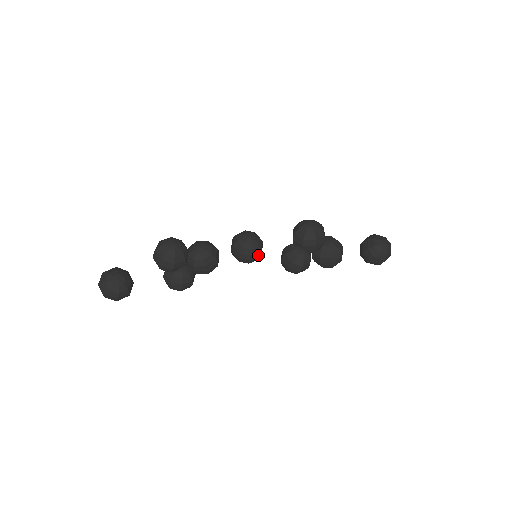
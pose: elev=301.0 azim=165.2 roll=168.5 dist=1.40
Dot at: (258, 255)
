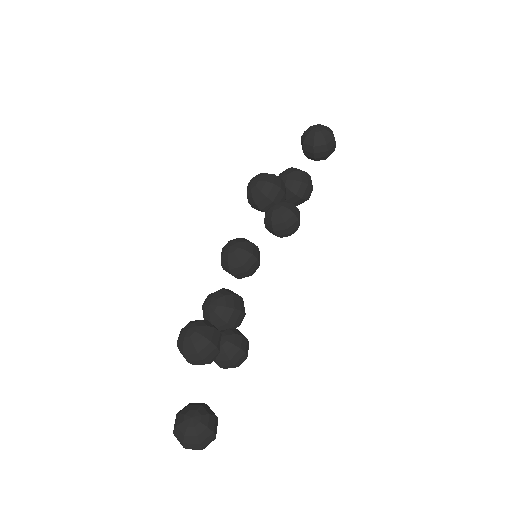
Dot at: (255, 250)
